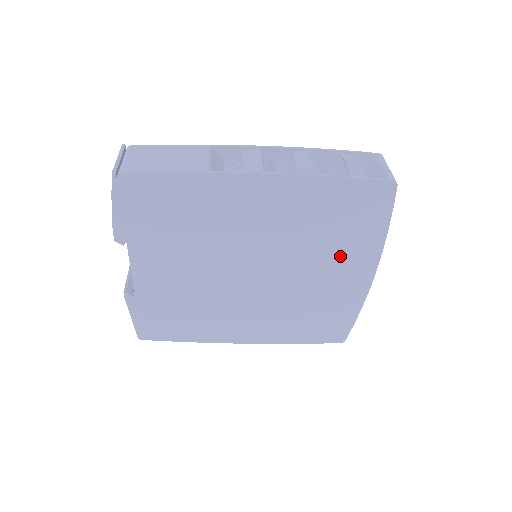
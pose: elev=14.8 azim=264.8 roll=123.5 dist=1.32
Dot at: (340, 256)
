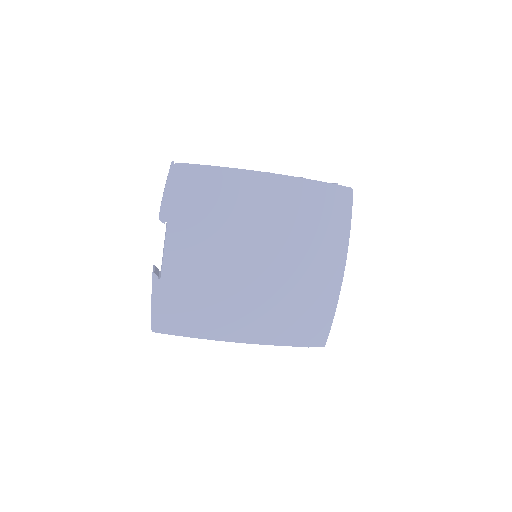
Dot at: (319, 249)
